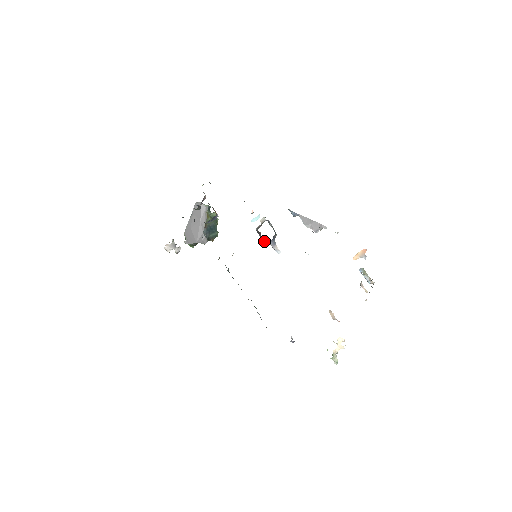
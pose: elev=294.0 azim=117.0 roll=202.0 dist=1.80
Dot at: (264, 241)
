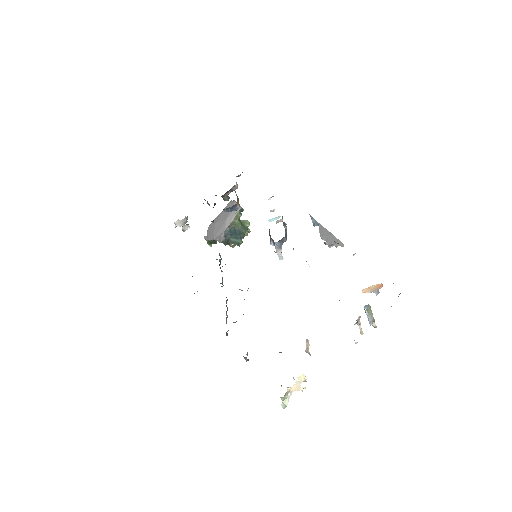
Dot at: (271, 242)
